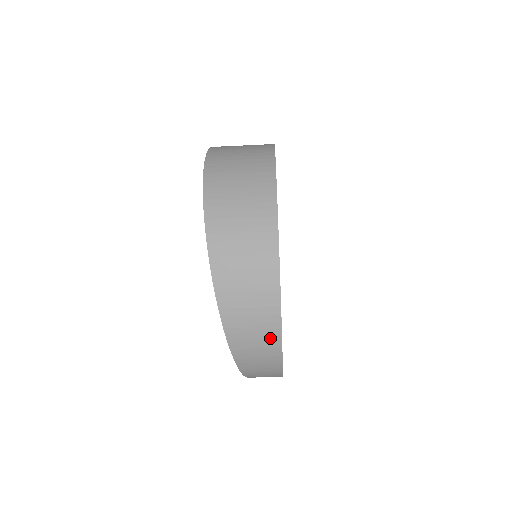
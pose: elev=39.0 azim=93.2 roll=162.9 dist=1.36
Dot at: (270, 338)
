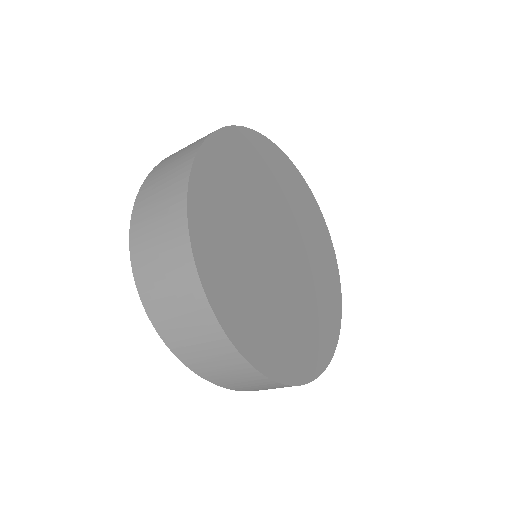
Dot at: occluded
